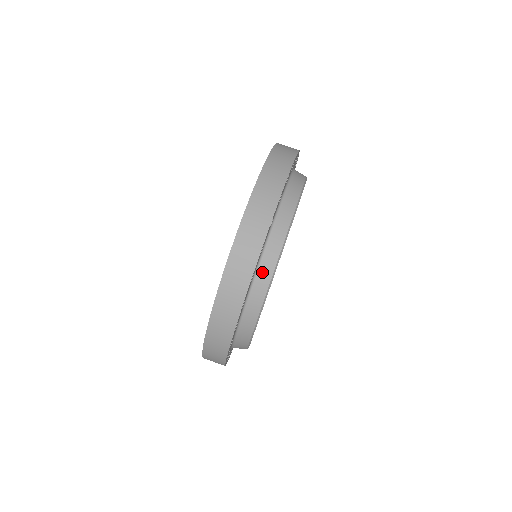
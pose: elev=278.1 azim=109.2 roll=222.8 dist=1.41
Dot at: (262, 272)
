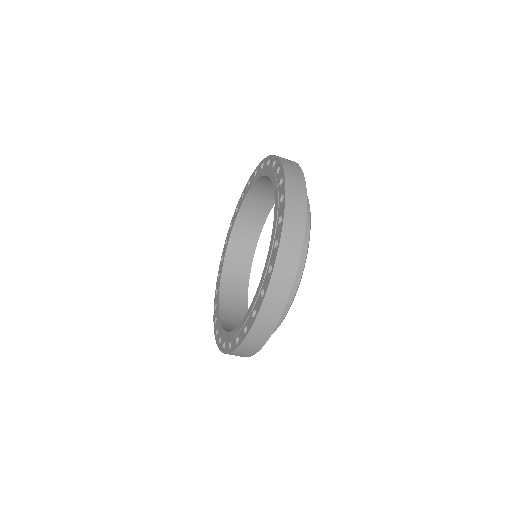
Dot at: occluded
